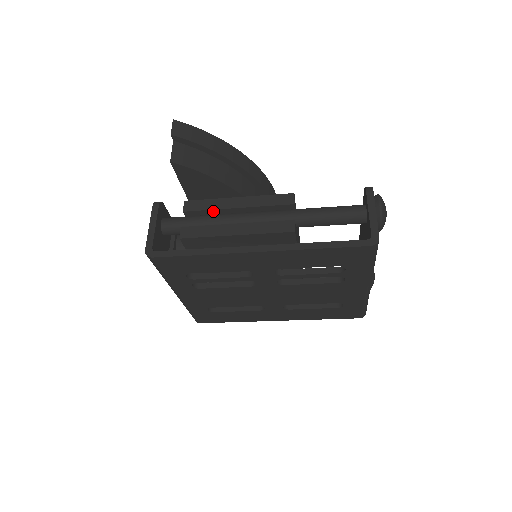
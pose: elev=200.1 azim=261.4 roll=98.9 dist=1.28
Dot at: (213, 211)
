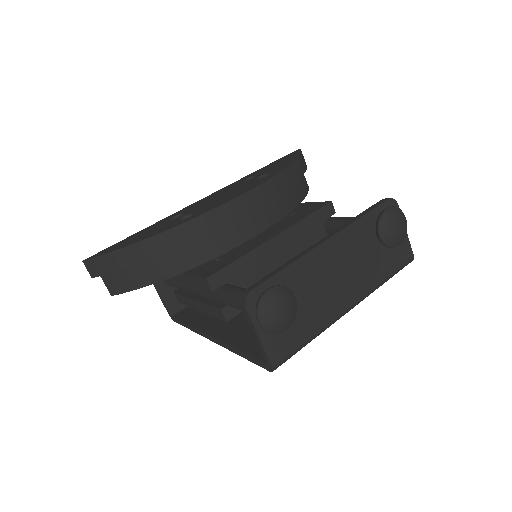
Dot at: occluded
